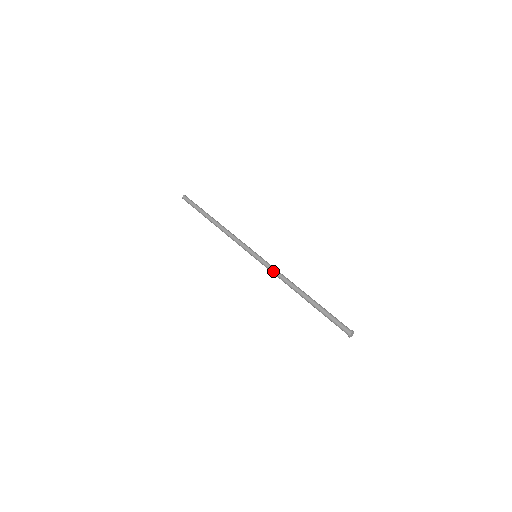
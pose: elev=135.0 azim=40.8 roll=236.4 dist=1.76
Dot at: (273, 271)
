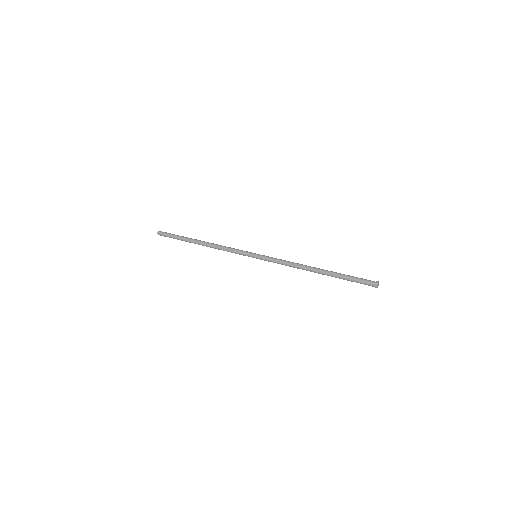
Dot at: (279, 263)
